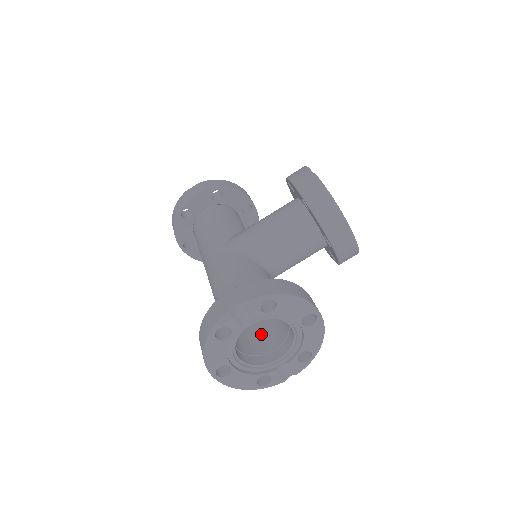
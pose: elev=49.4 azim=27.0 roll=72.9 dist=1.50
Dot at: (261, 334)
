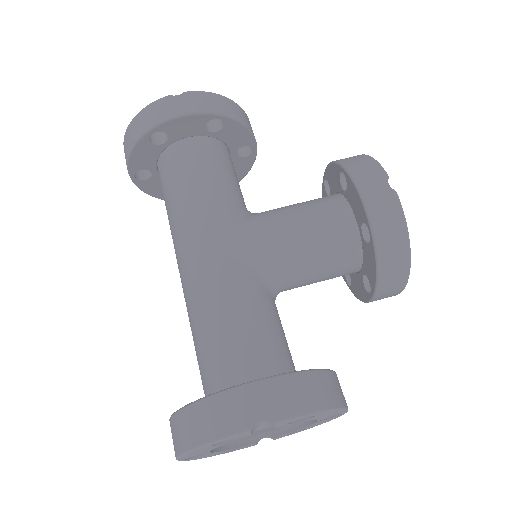
Dot at: occluded
